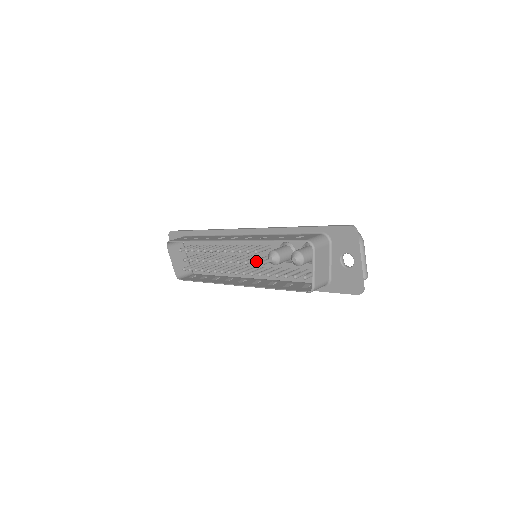
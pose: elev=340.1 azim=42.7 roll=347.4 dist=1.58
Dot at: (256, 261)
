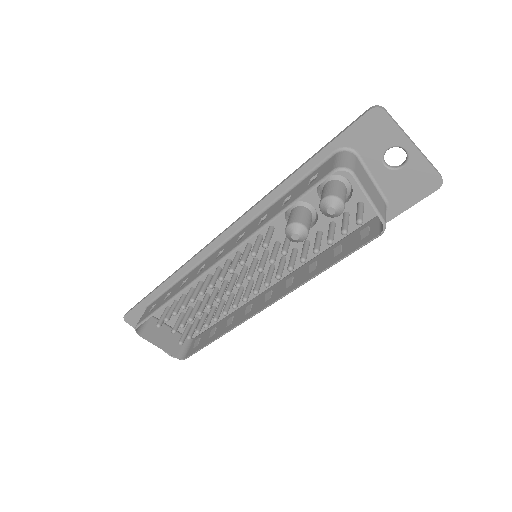
Dot at: (272, 257)
